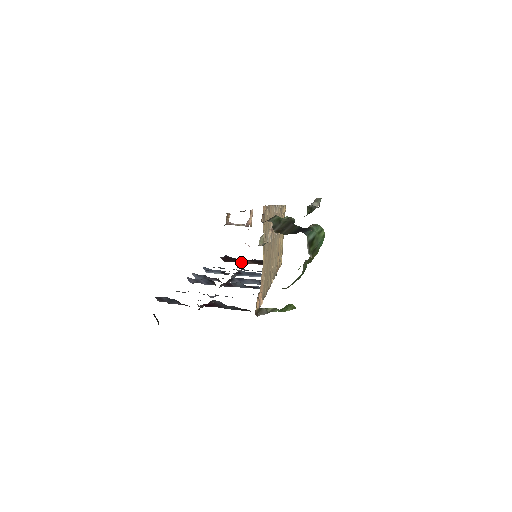
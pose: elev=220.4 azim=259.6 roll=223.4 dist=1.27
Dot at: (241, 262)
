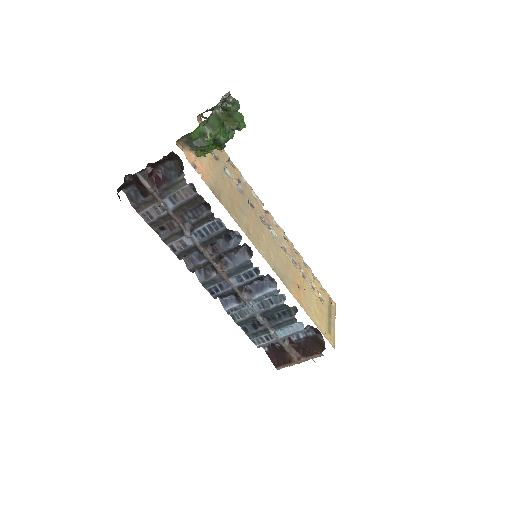
Dot at: (291, 360)
